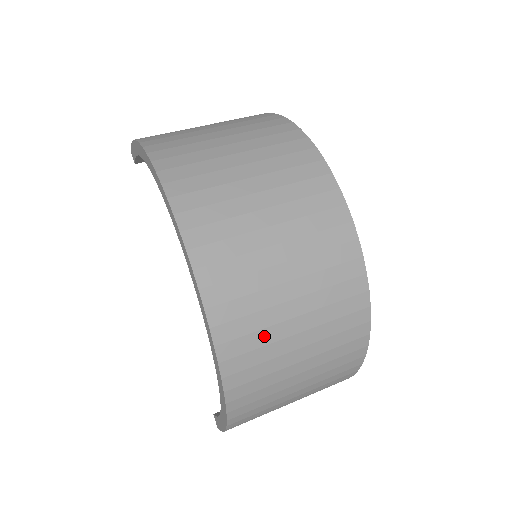
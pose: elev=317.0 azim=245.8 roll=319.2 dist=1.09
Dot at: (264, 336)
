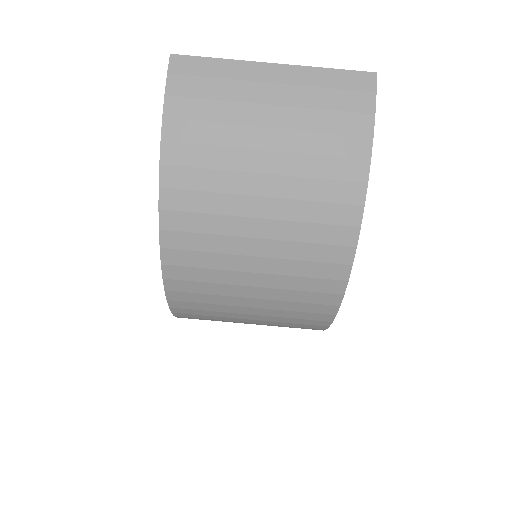
Dot at: occluded
